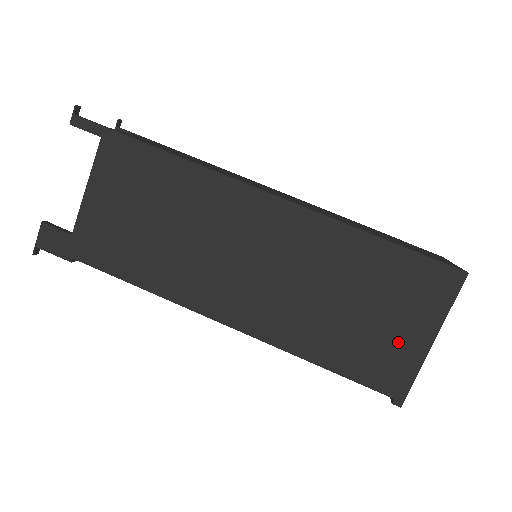
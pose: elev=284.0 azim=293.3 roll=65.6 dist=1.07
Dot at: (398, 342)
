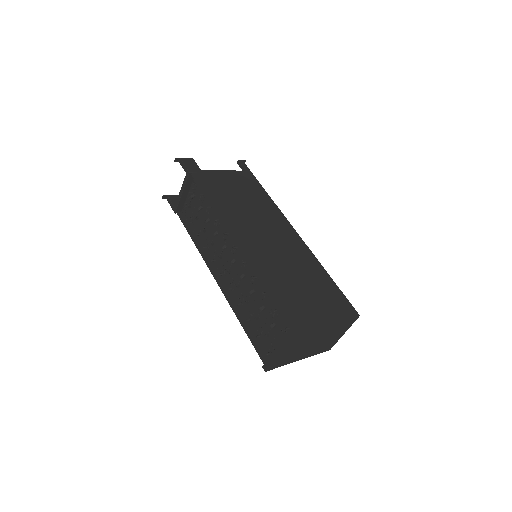
Dot at: (312, 311)
